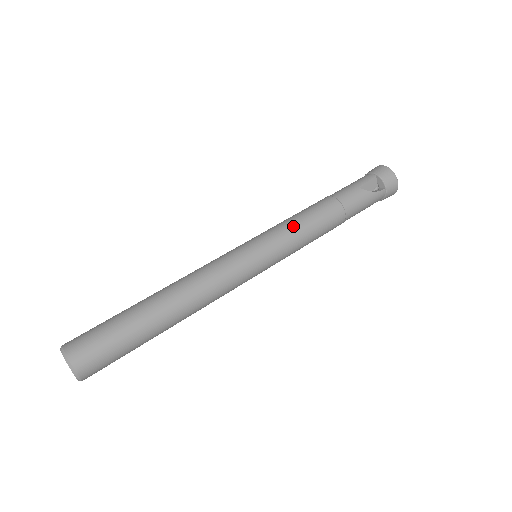
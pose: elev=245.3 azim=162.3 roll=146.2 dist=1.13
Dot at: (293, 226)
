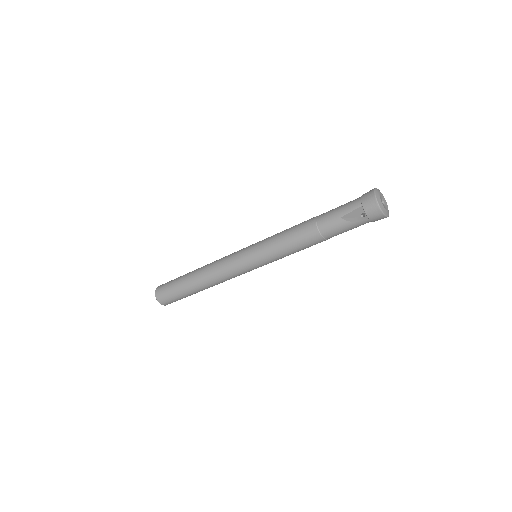
Dot at: (276, 245)
